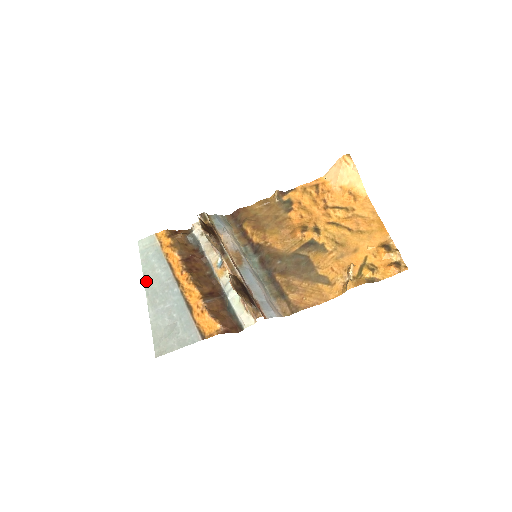
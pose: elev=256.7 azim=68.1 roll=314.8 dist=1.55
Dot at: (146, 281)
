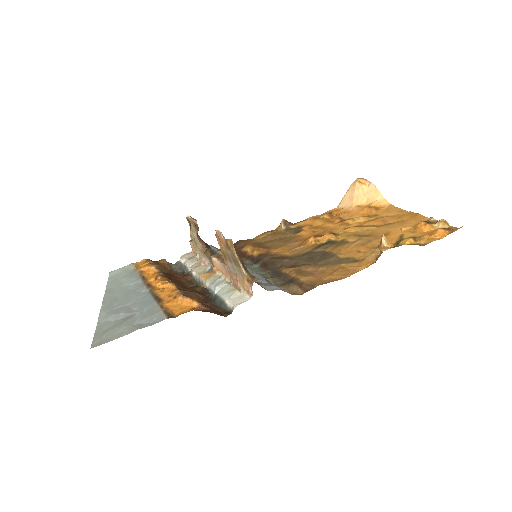
Dot at: (107, 294)
